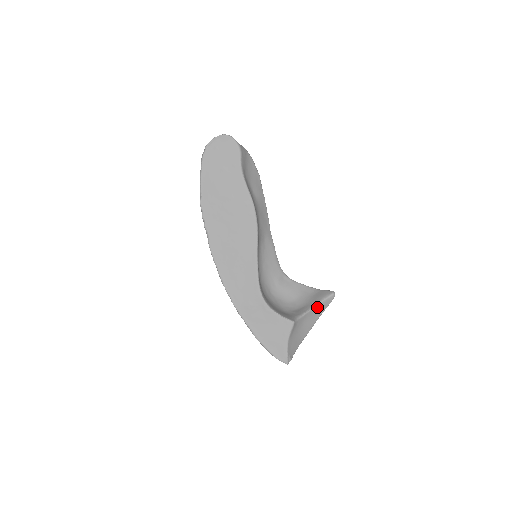
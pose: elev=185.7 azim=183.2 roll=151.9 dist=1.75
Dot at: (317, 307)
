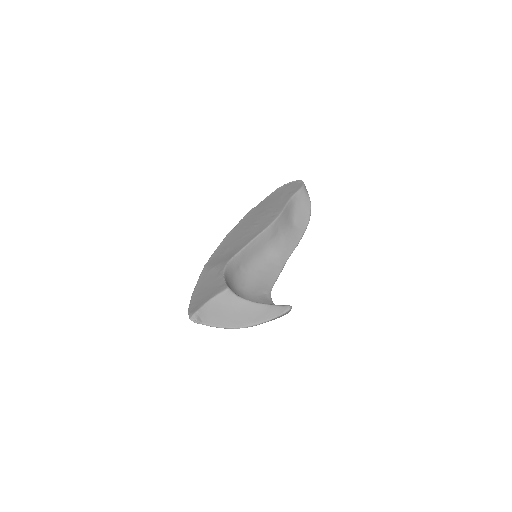
Dot at: (264, 307)
